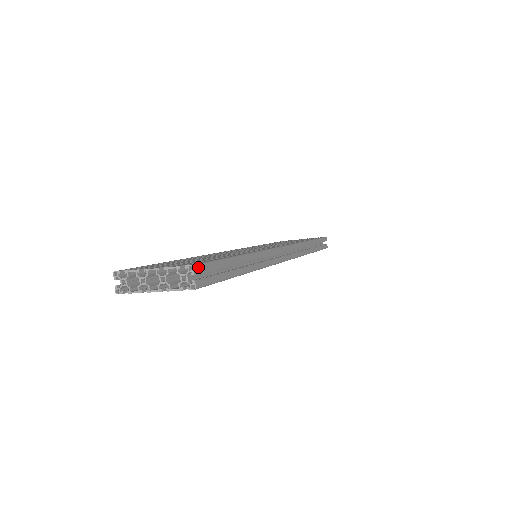
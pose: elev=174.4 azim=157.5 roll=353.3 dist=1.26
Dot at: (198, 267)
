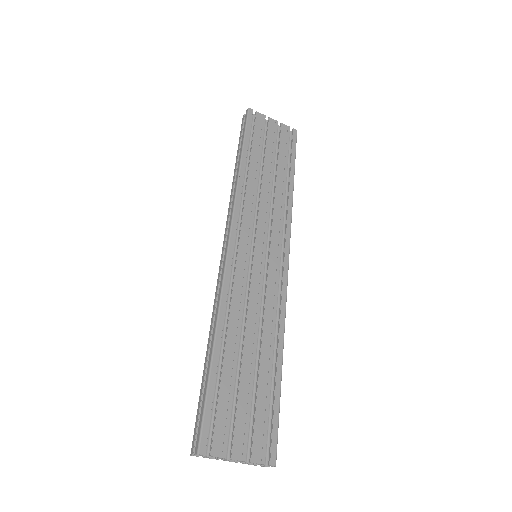
Dot at: (276, 458)
